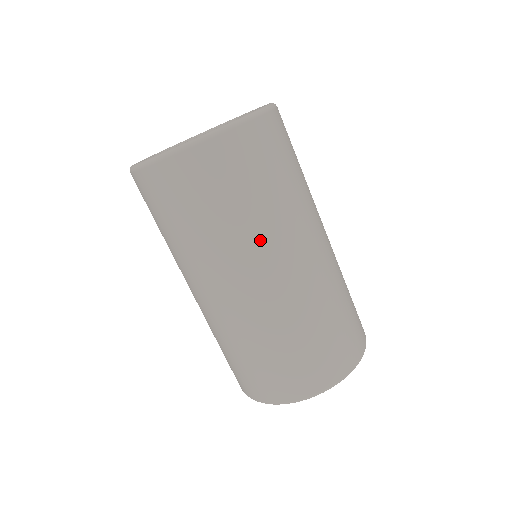
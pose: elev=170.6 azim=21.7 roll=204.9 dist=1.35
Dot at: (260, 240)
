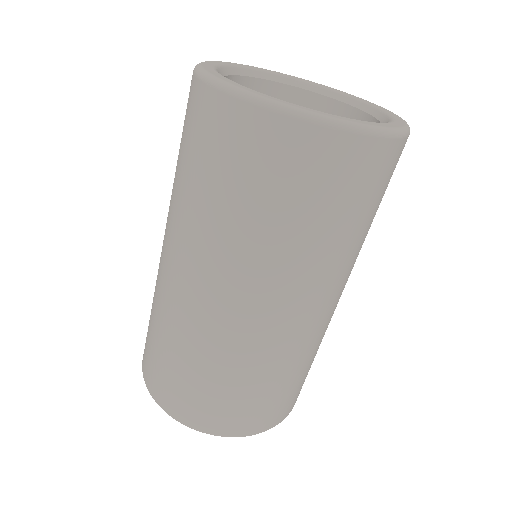
Dot at: (243, 260)
